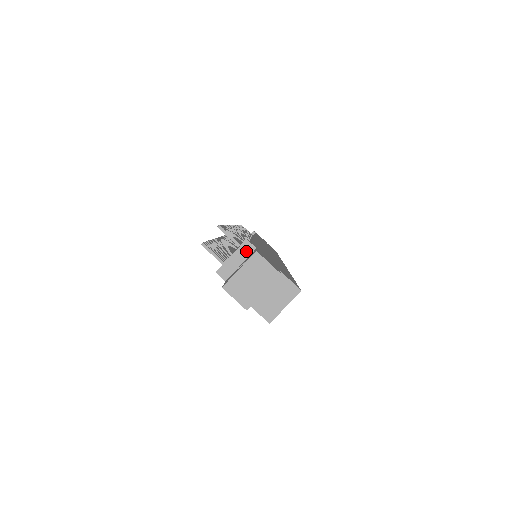
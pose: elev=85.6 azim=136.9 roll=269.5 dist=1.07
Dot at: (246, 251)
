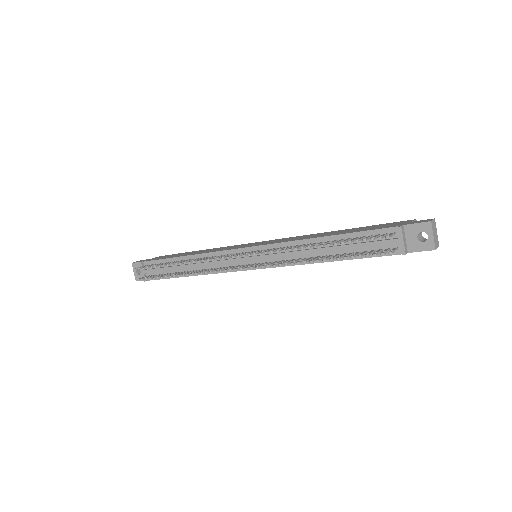
Dot at: (403, 231)
